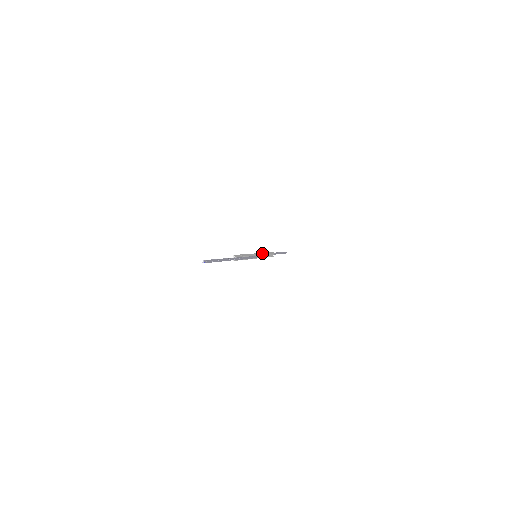
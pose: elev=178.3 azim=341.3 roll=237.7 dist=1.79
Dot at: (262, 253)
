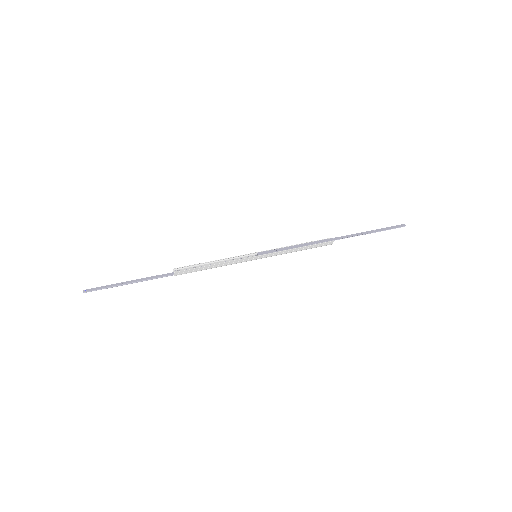
Dot at: (282, 252)
